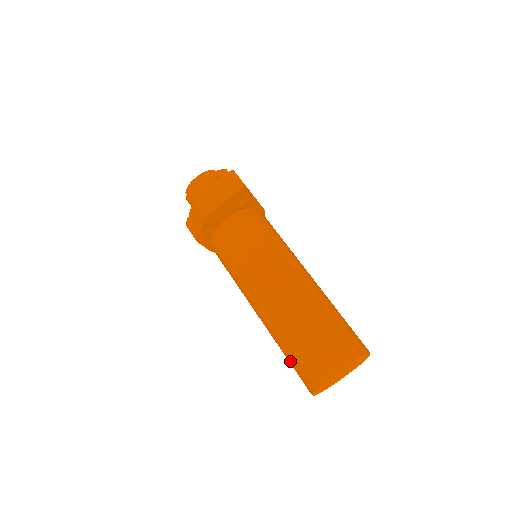
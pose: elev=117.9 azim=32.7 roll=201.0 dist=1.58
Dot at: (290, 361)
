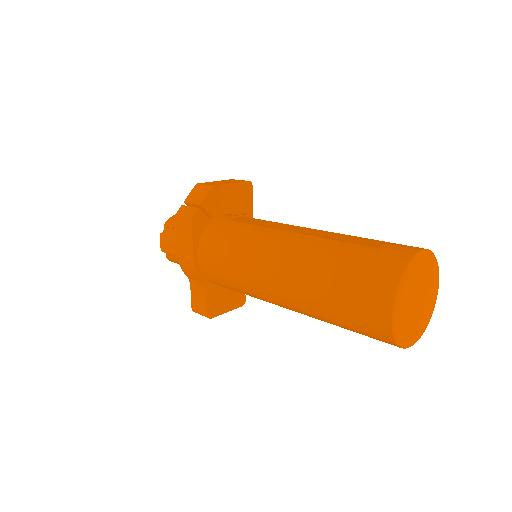
Dot at: (345, 278)
